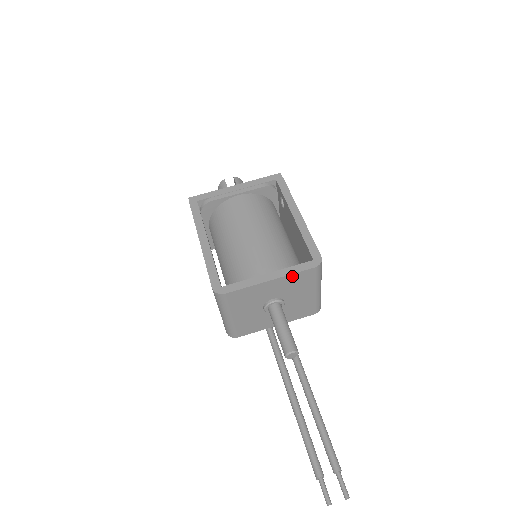
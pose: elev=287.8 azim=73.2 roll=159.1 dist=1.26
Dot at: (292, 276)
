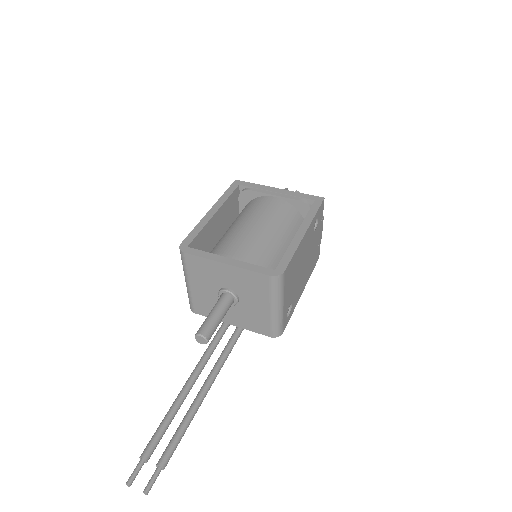
Dot at: (247, 272)
